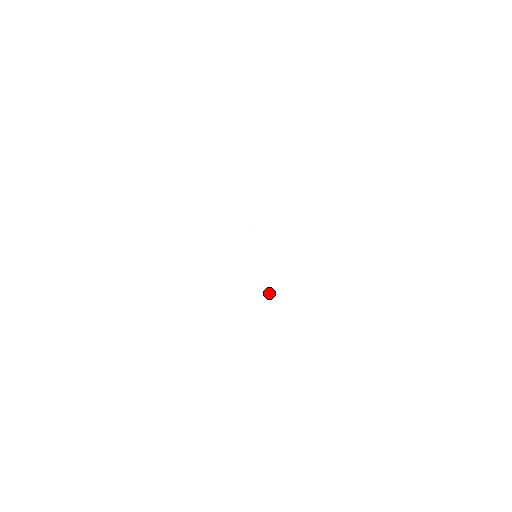
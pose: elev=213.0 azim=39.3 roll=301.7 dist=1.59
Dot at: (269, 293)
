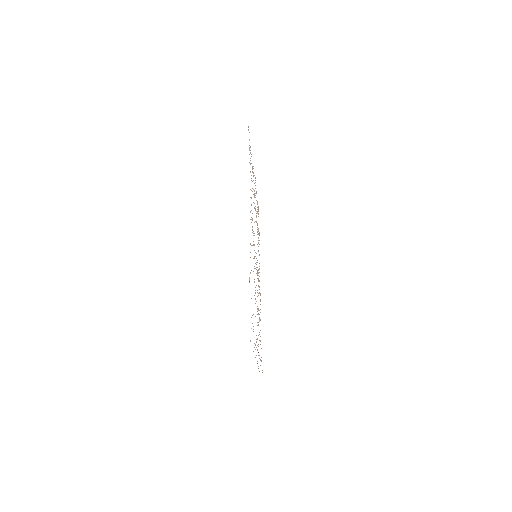
Dot at: occluded
